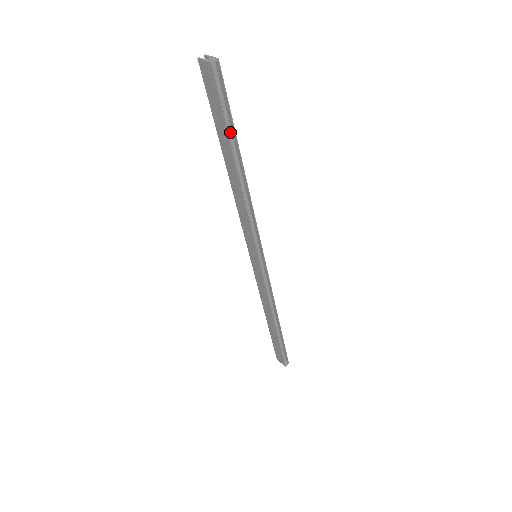
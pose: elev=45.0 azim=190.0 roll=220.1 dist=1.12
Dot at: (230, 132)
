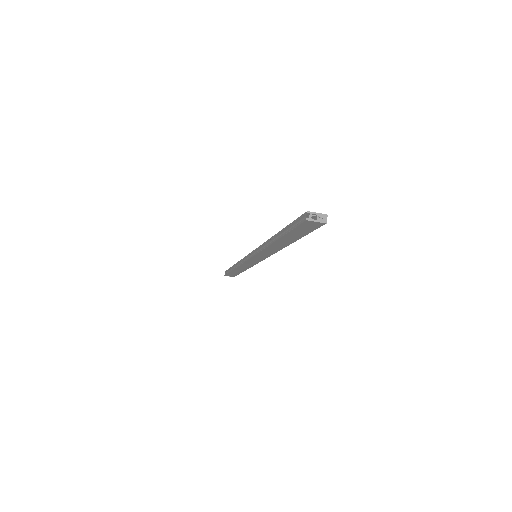
Dot at: occluded
